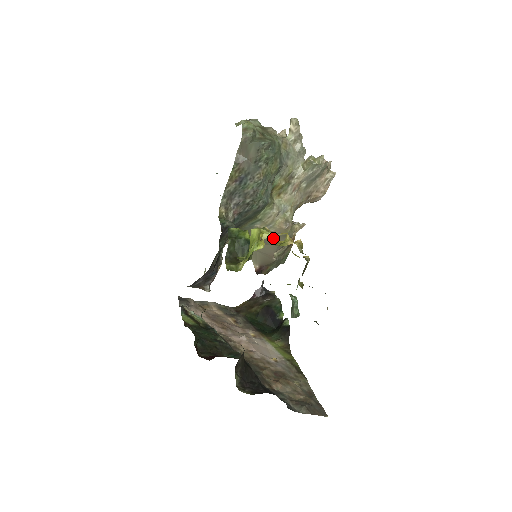
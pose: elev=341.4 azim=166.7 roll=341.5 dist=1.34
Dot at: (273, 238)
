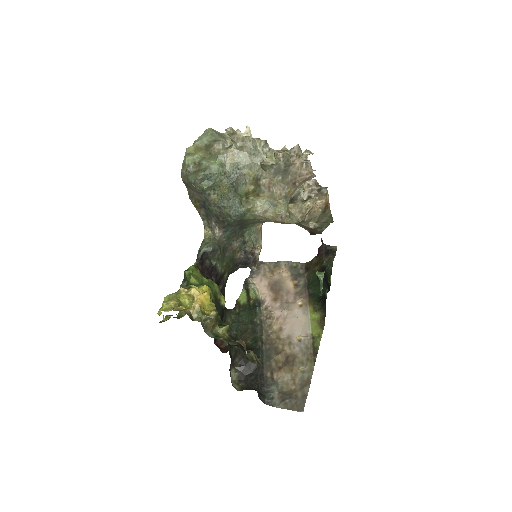
Dot at: (183, 301)
